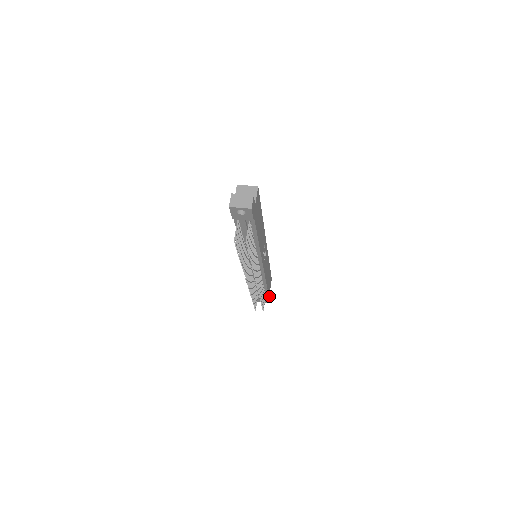
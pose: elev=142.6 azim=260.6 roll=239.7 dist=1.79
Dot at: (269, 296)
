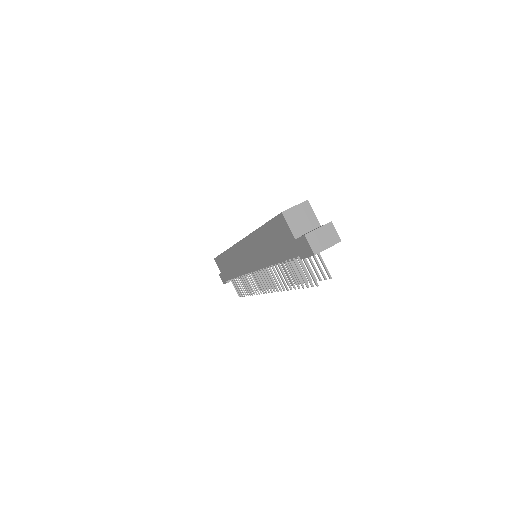
Dot at: occluded
